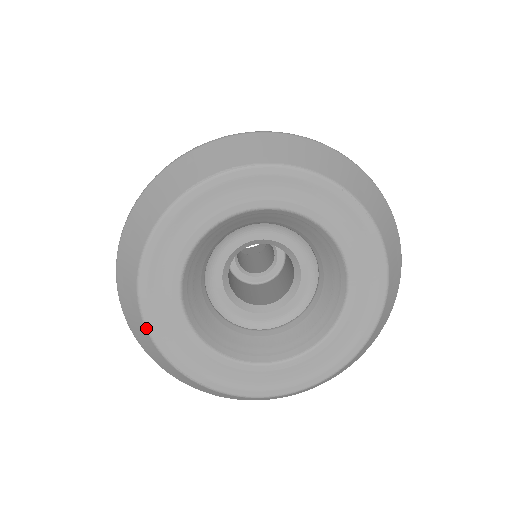
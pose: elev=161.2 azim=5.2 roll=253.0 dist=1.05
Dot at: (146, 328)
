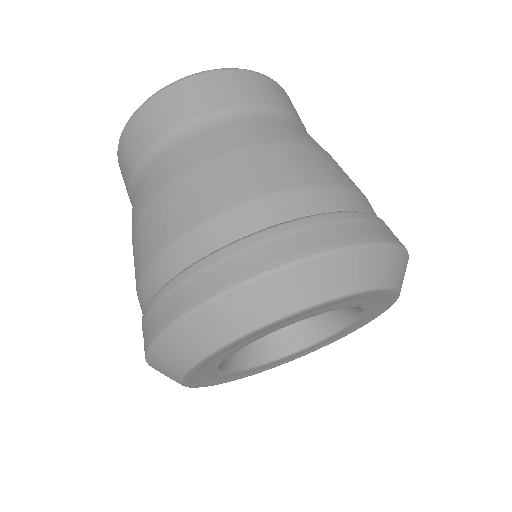
Dot at: (200, 362)
